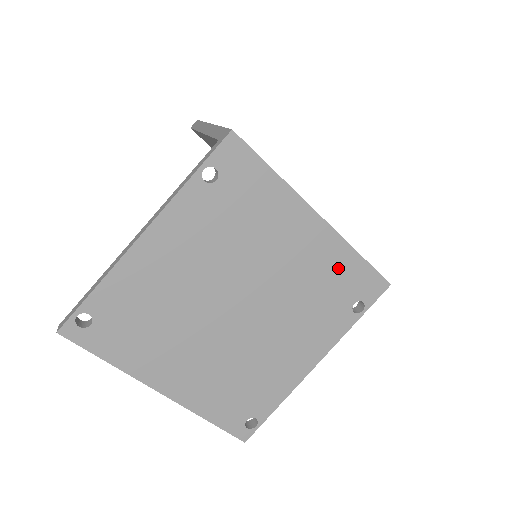
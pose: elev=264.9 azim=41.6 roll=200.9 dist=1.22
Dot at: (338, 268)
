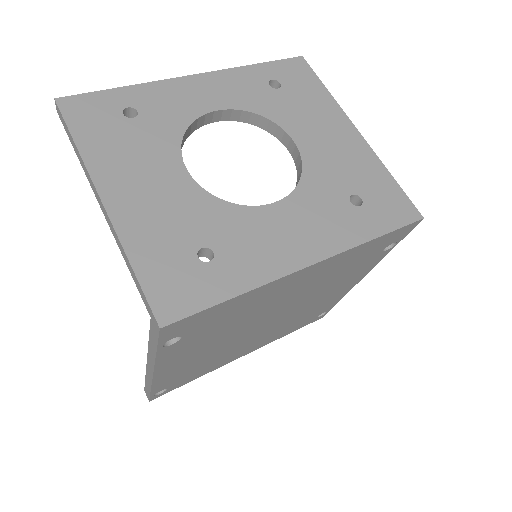
Dot at: (354, 257)
